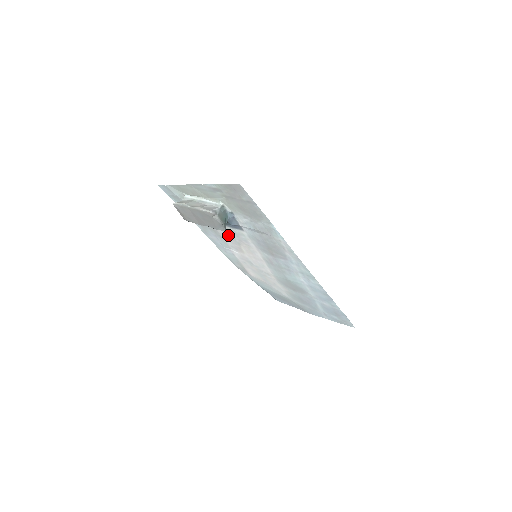
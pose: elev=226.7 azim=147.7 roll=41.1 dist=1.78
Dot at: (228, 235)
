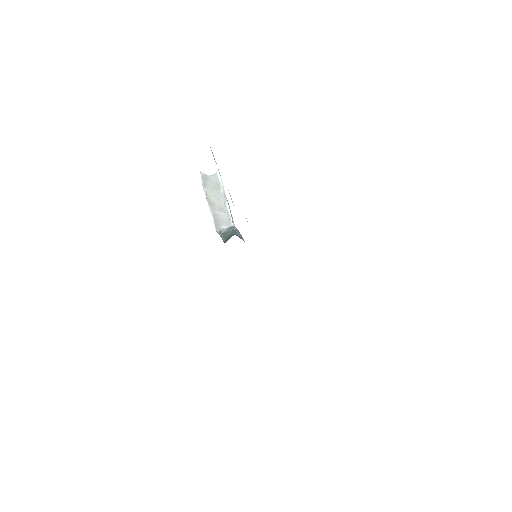
Dot at: occluded
